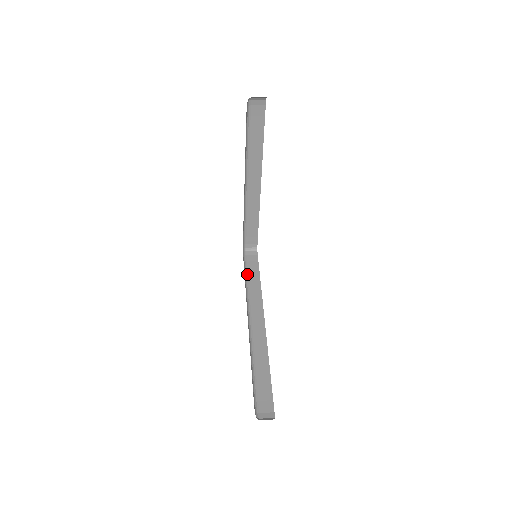
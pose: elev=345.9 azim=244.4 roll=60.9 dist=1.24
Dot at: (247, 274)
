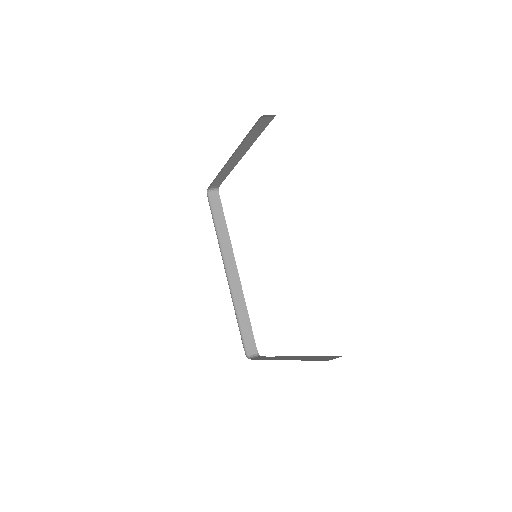
Dot at: (214, 220)
